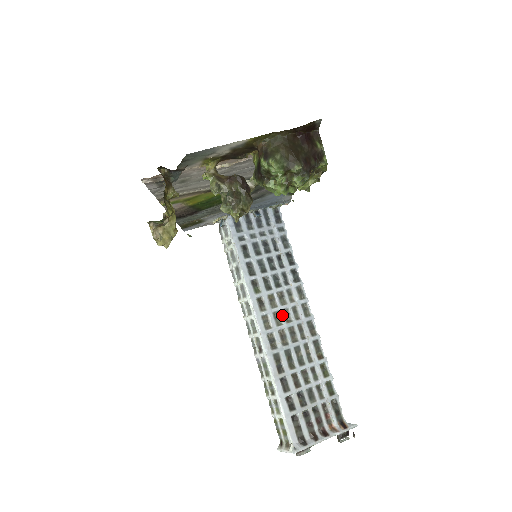
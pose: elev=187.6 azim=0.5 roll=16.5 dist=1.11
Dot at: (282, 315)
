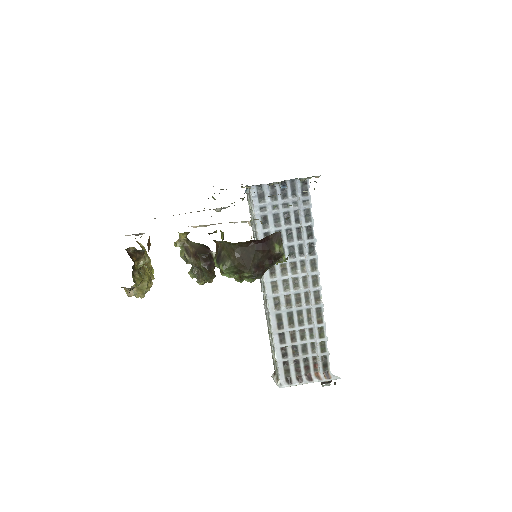
Dot at: (291, 283)
